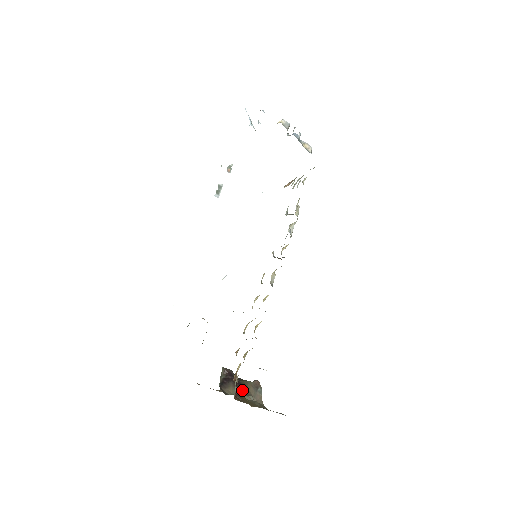
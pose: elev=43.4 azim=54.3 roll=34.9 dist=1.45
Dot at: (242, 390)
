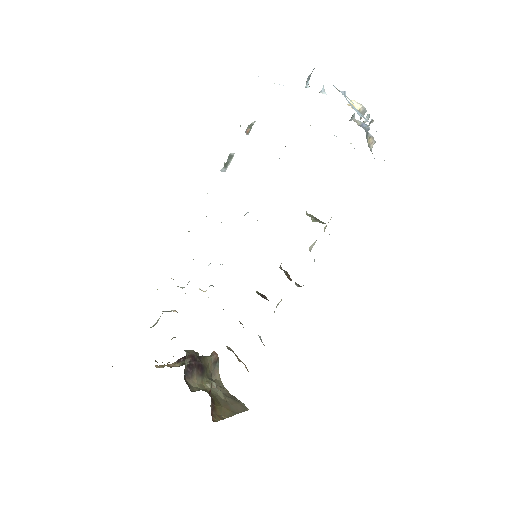
Dot at: (204, 374)
